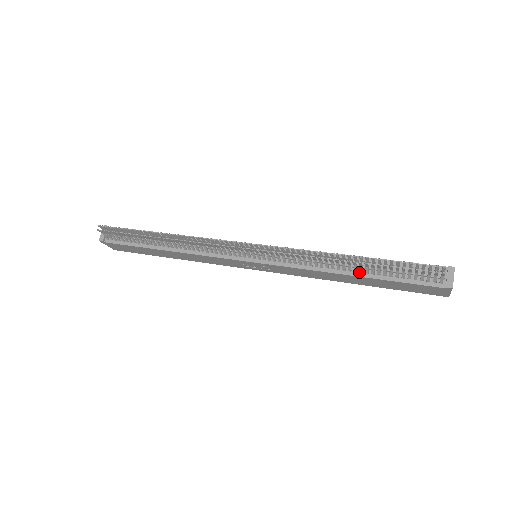
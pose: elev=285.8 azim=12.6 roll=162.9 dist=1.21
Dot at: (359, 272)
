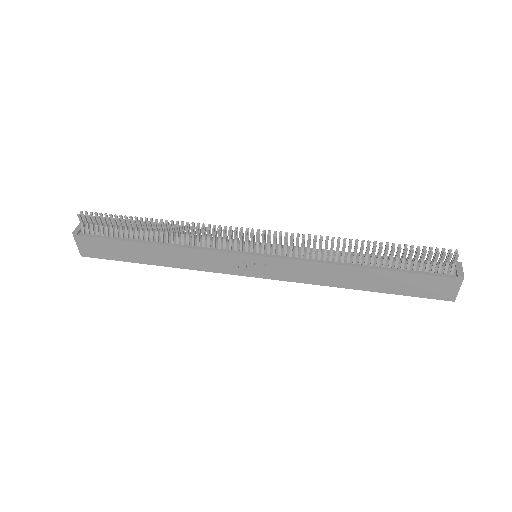
Dot at: (369, 265)
